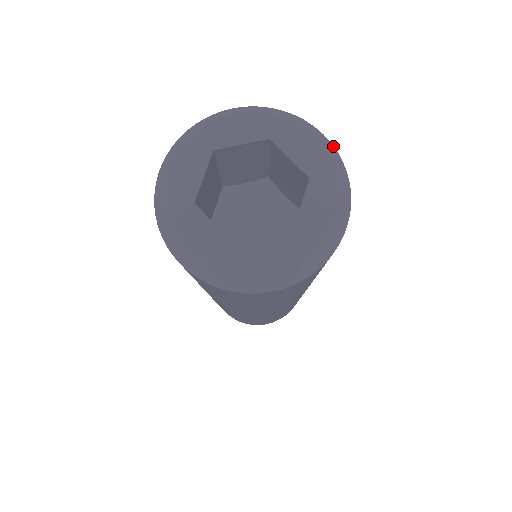
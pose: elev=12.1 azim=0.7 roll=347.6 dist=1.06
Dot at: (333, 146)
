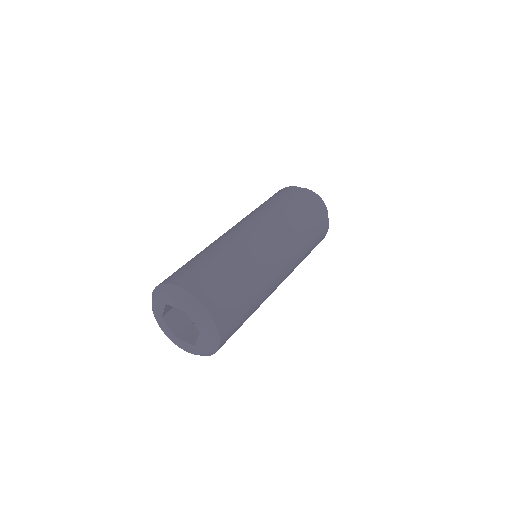
Dot at: (214, 322)
